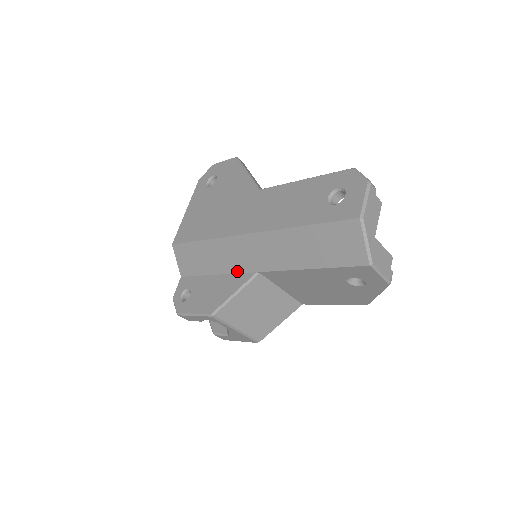
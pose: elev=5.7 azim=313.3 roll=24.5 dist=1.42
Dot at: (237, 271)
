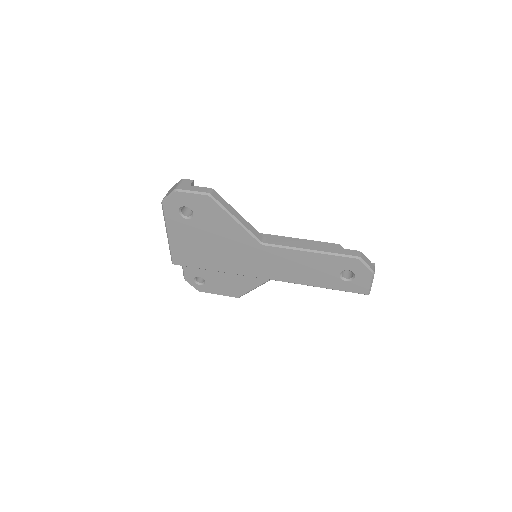
Dot at: (250, 277)
